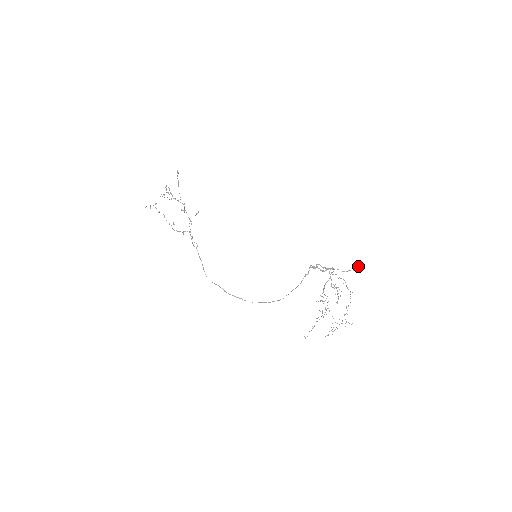
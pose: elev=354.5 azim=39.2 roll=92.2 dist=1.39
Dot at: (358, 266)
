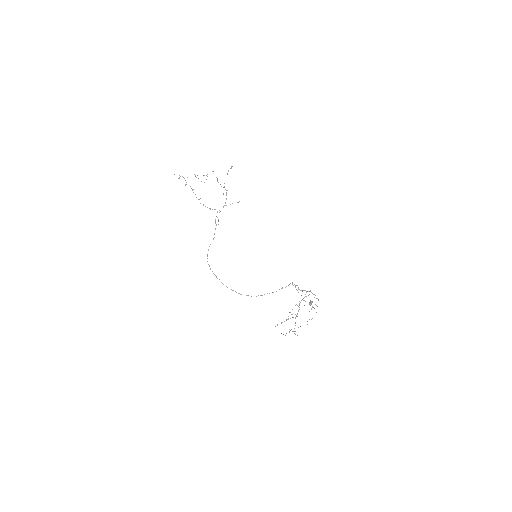
Dot at: (311, 303)
